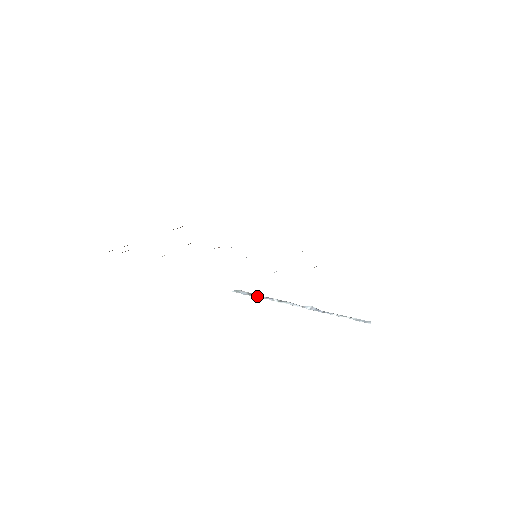
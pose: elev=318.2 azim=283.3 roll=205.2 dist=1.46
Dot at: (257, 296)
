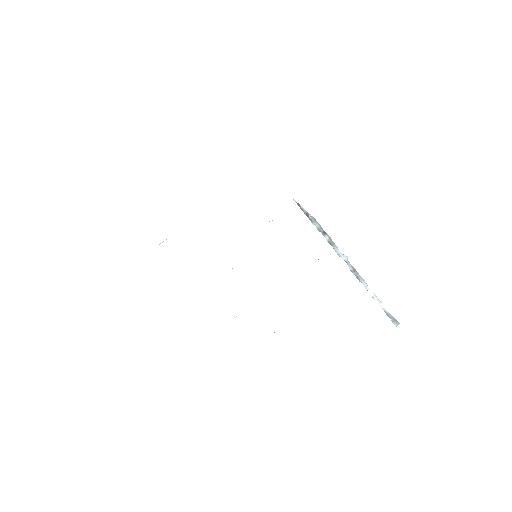
Dot at: (313, 222)
